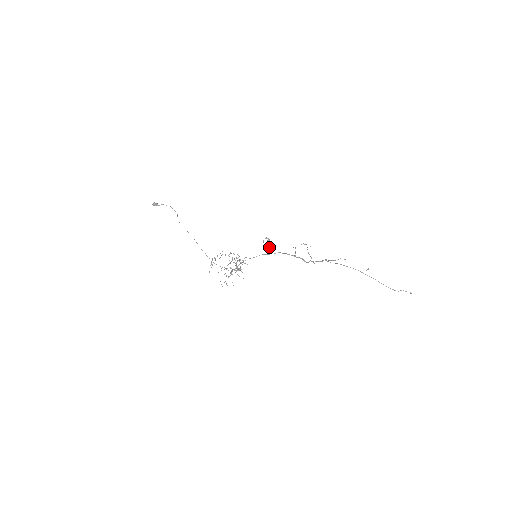
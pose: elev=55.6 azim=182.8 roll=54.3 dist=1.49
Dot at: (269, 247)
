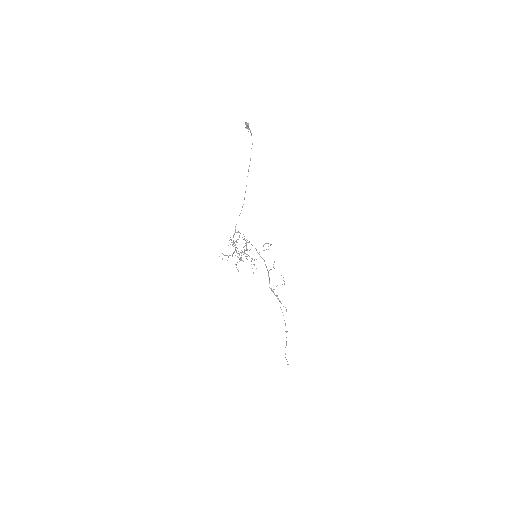
Dot at: occluded
